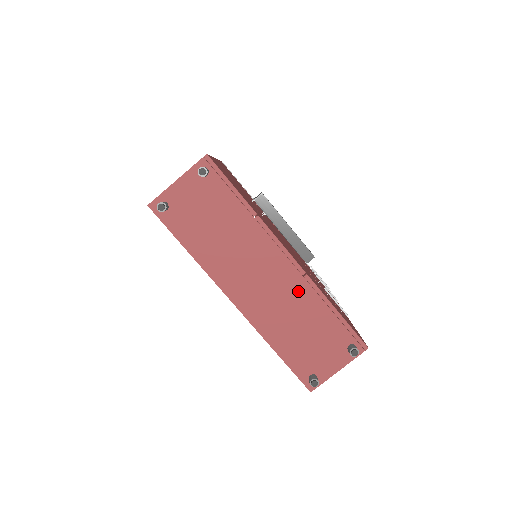
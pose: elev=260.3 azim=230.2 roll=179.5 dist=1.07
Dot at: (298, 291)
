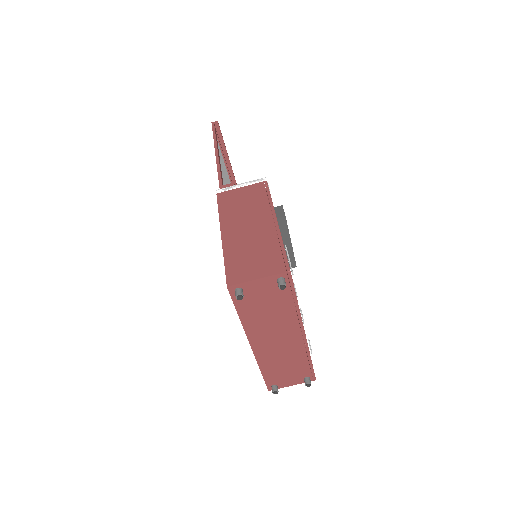
Dot at: (296, 350)
